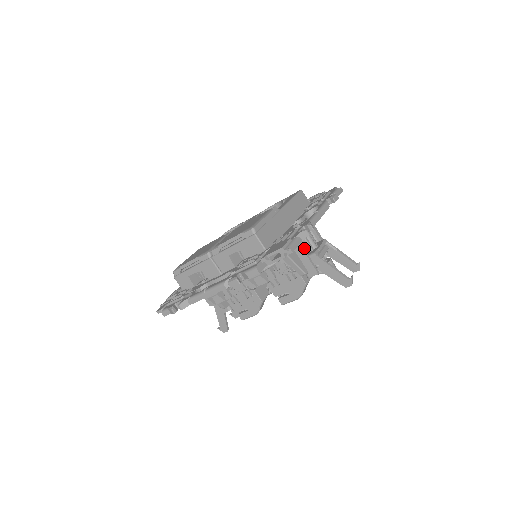
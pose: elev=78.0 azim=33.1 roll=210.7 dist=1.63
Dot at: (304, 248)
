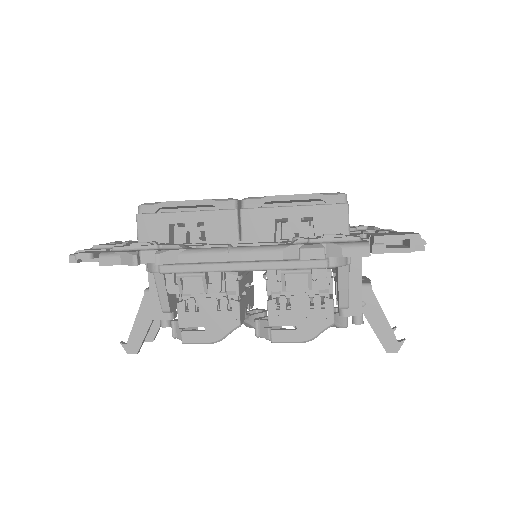
Dot at: (361, 270)
